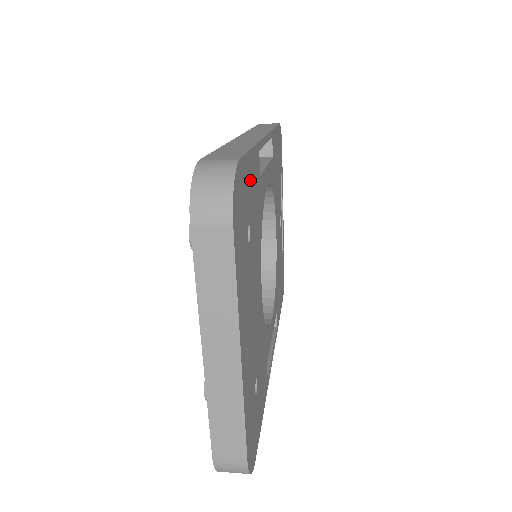
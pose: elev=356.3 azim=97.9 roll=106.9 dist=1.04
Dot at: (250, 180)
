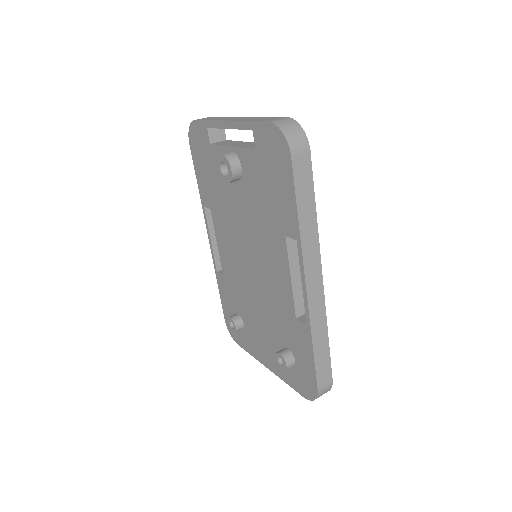
Dot at: occluded
